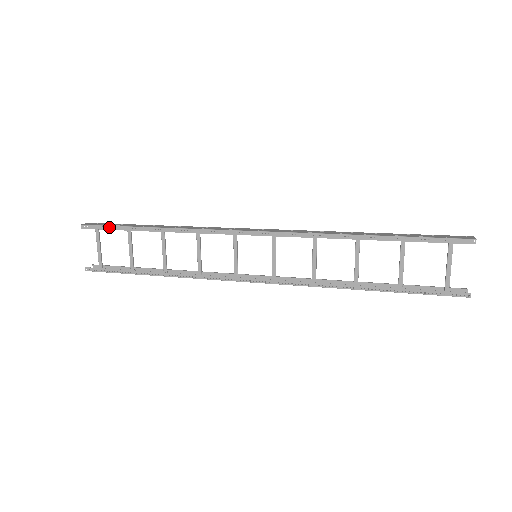
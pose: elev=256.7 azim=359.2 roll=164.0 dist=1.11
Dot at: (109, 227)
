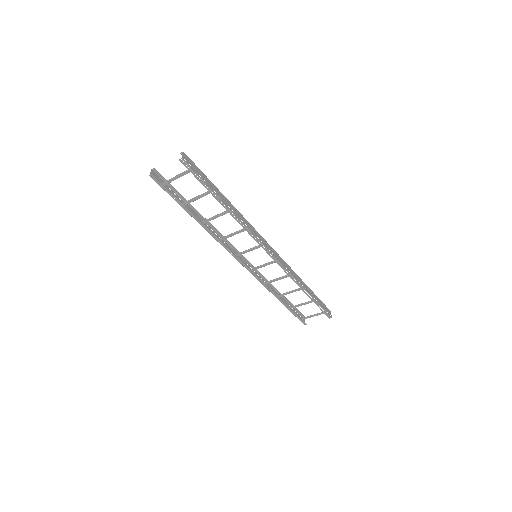
Dot at: (200, 179)
